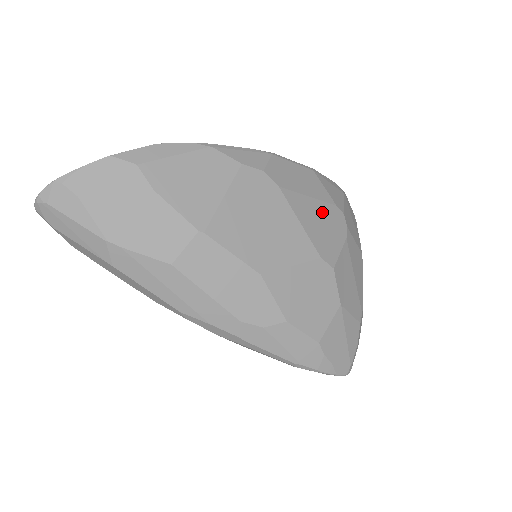
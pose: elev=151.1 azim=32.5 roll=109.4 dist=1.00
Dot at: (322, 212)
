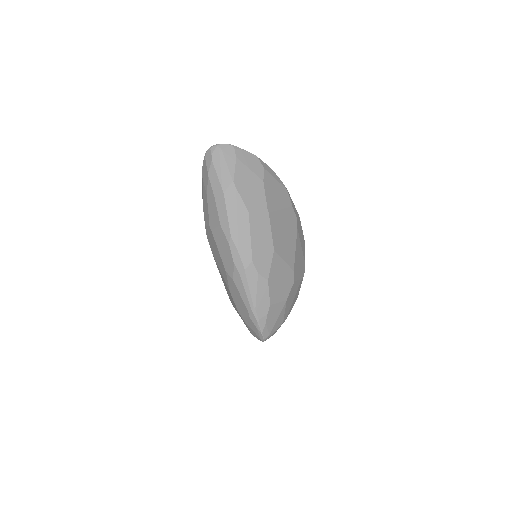
Dot at: (301, 258)
